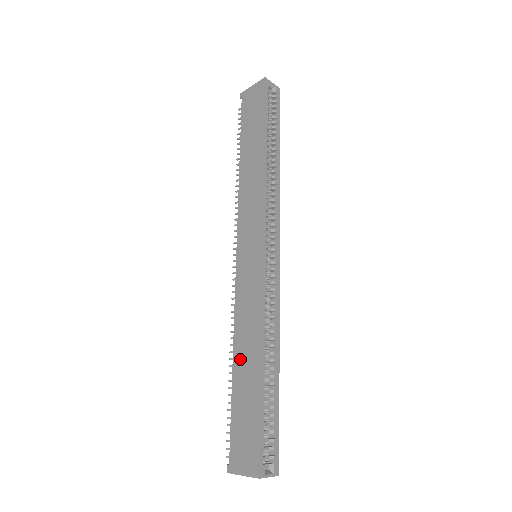
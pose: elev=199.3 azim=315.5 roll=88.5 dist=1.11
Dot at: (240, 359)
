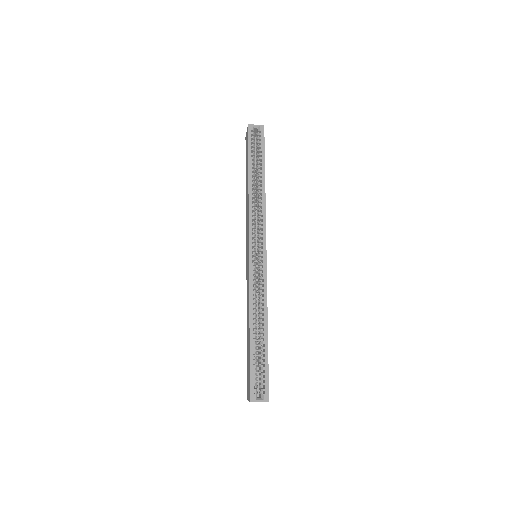
Dot at: (247, 328)
